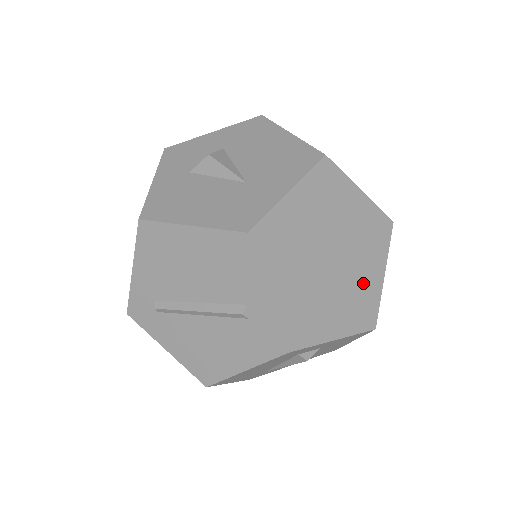
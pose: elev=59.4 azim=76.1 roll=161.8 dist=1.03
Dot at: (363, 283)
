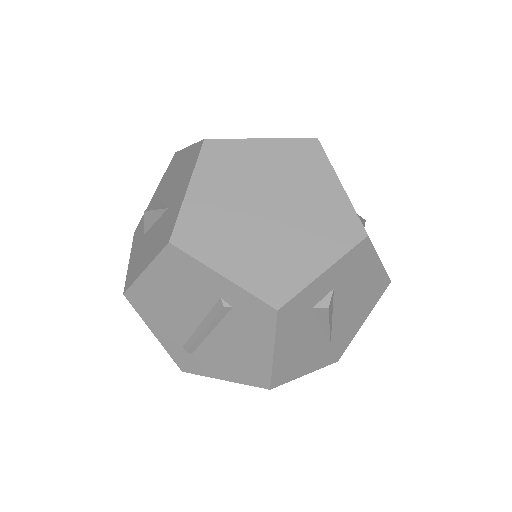
Dot at: (321, 207)
